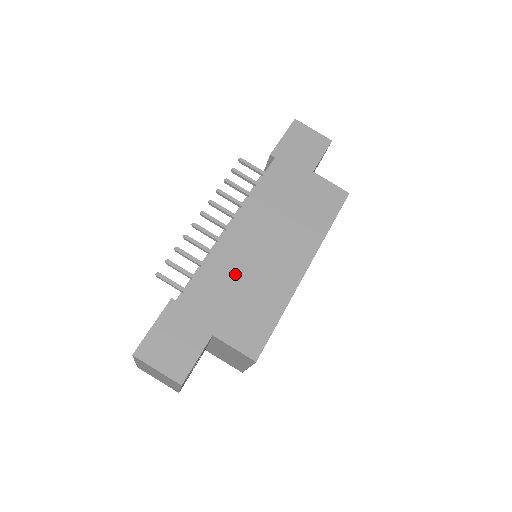
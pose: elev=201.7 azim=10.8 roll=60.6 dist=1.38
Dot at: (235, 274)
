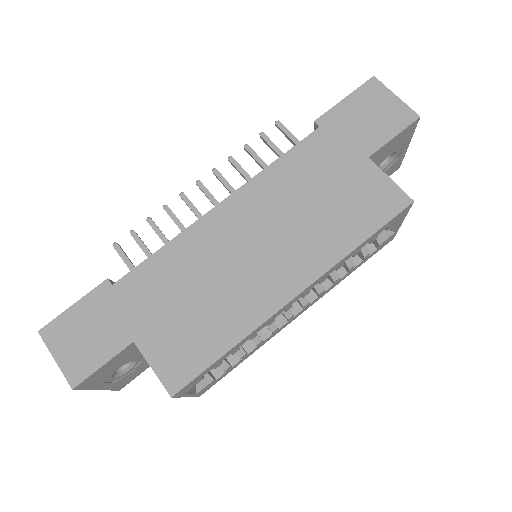
Dot at: (195, 272)
